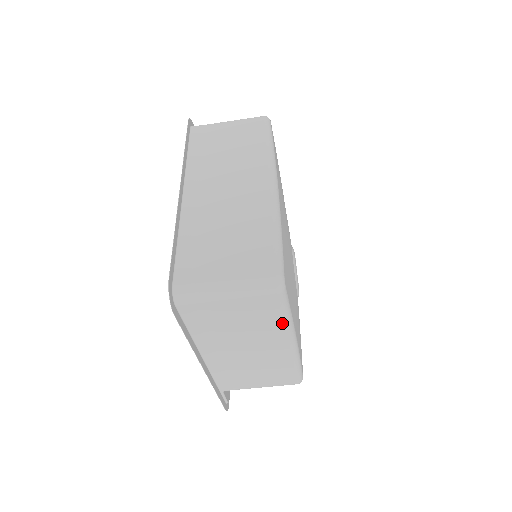
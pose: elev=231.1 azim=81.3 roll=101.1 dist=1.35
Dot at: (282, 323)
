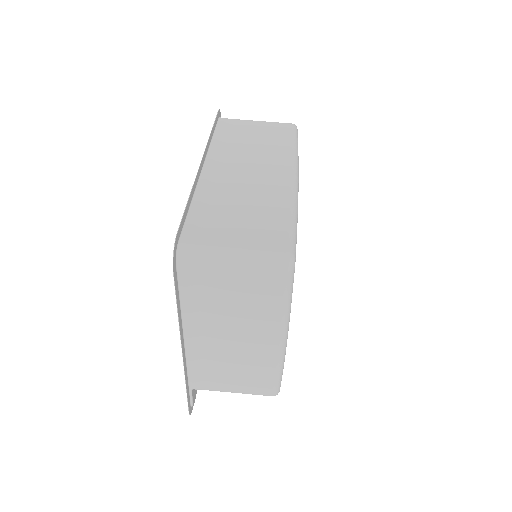
Dot at: (280, 312)
